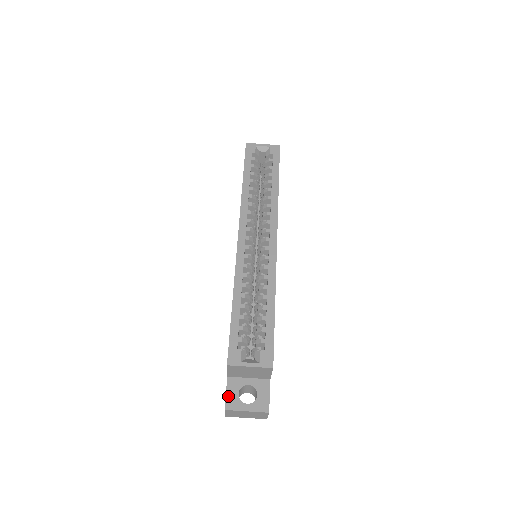
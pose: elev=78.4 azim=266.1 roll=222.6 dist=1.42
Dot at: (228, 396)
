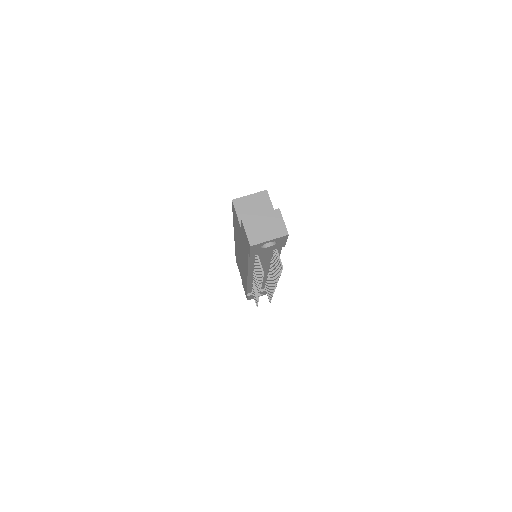
Dot at: occluded
